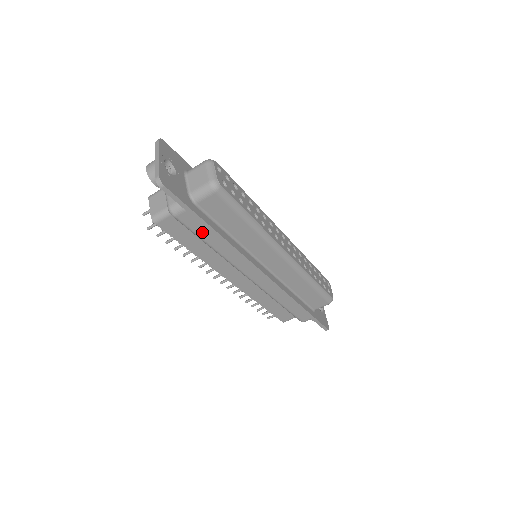
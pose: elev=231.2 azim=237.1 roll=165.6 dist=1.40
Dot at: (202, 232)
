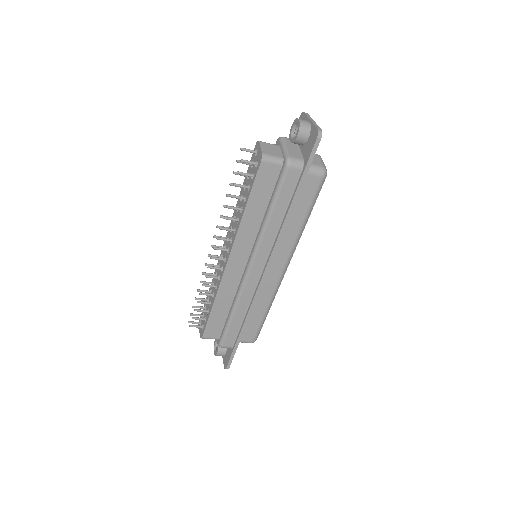
Dot at: (283, 196)
